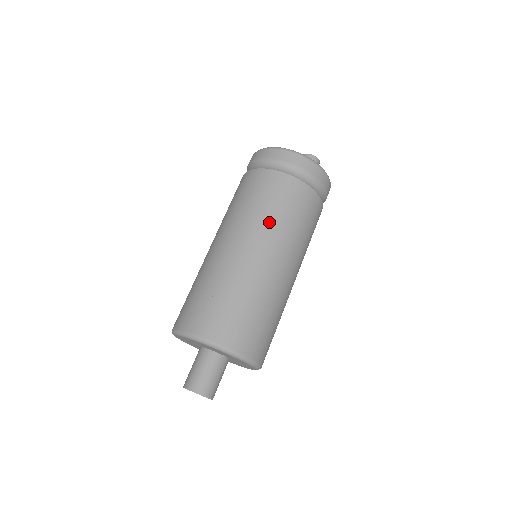
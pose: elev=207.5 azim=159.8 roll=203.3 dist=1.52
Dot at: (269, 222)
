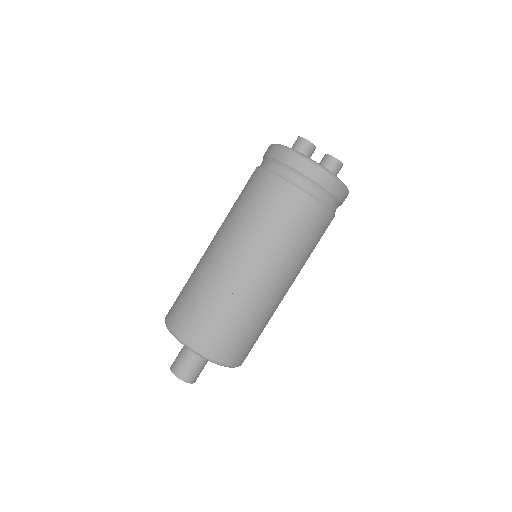
Dot at: (289, 253)
